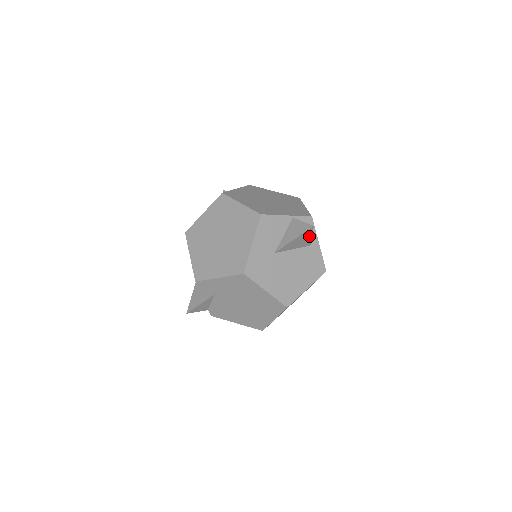
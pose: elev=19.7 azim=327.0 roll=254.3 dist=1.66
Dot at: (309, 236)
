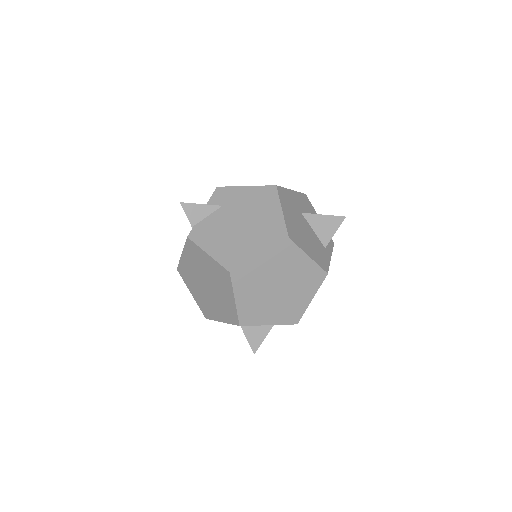
Dot at: (334, 229)
